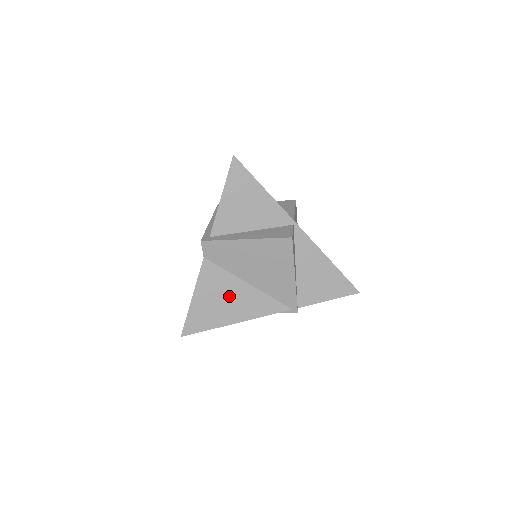
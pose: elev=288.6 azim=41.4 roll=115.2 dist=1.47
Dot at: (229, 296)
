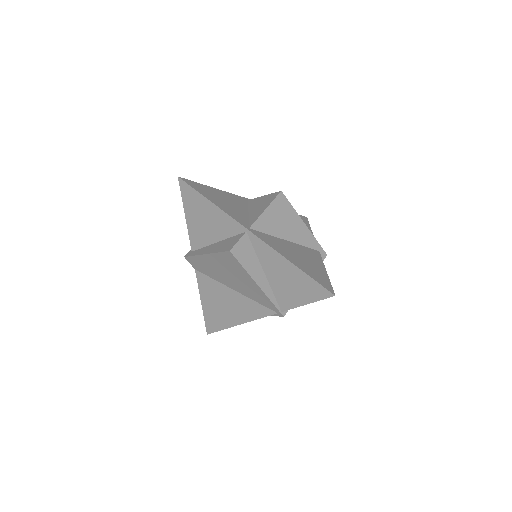
Dot at: (225, 301)
